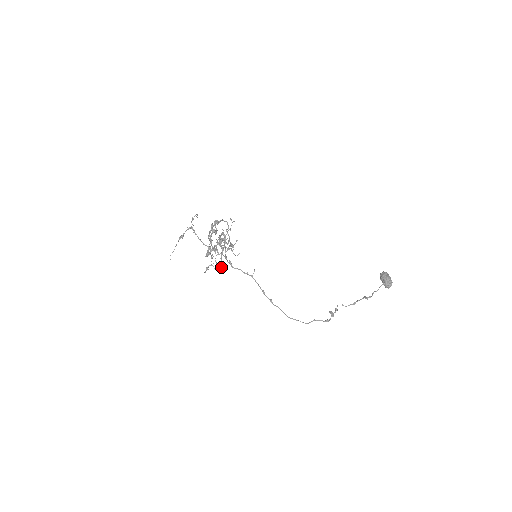
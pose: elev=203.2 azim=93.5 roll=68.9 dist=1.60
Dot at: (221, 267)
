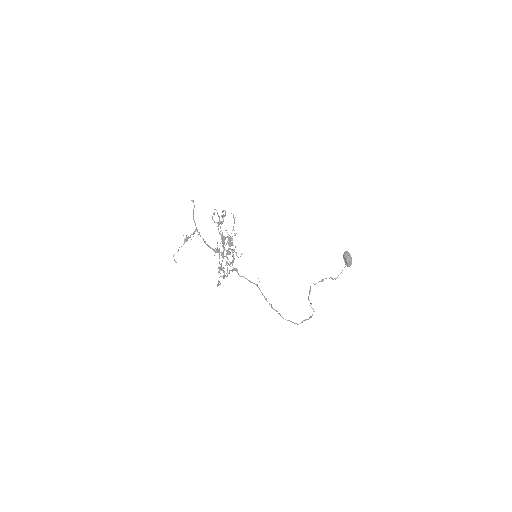
Dot at: occluded
